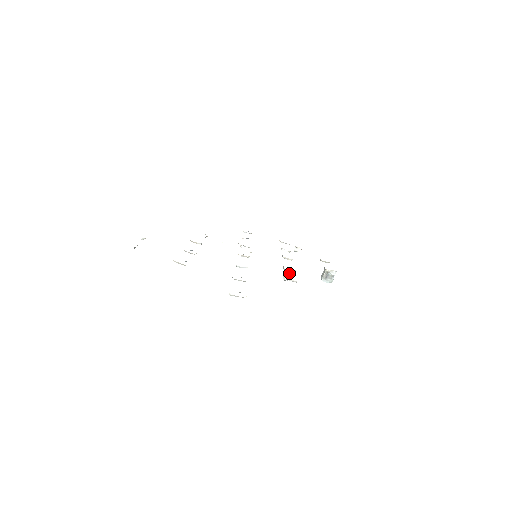
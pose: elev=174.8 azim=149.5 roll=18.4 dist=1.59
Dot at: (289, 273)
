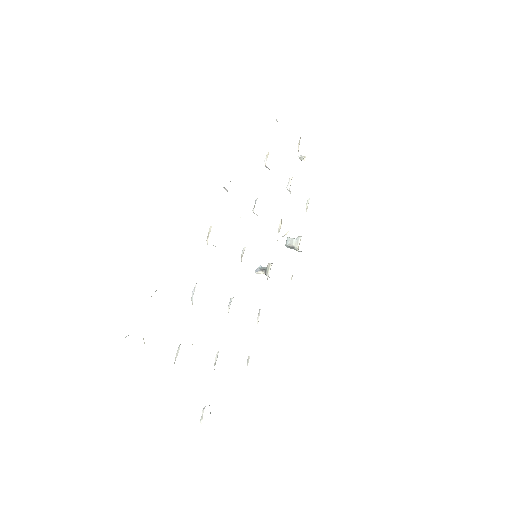
Dot at: occluded
